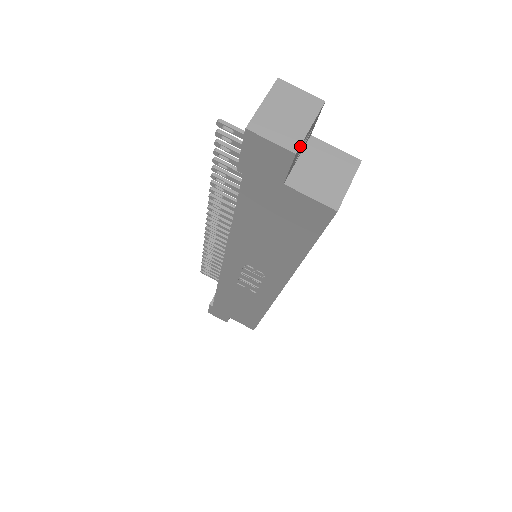
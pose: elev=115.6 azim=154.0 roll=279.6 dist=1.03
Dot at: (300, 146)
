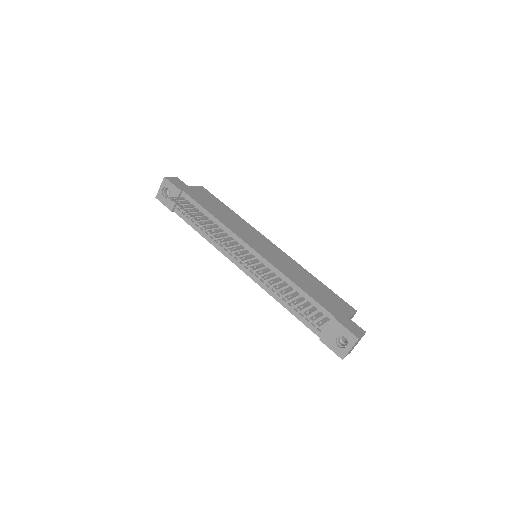
Dot at: occluded
